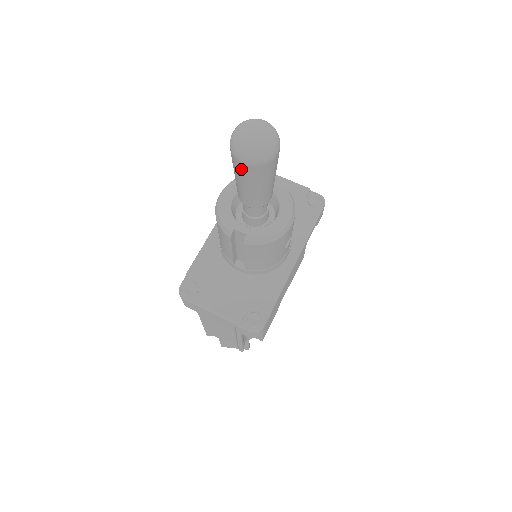
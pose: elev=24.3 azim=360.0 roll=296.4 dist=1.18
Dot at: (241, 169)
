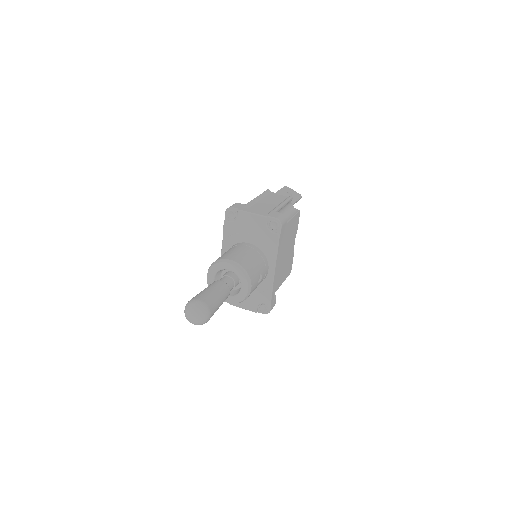
Dot at: occluded
